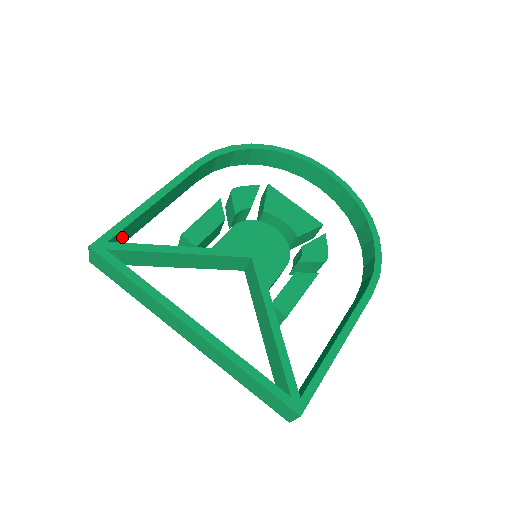
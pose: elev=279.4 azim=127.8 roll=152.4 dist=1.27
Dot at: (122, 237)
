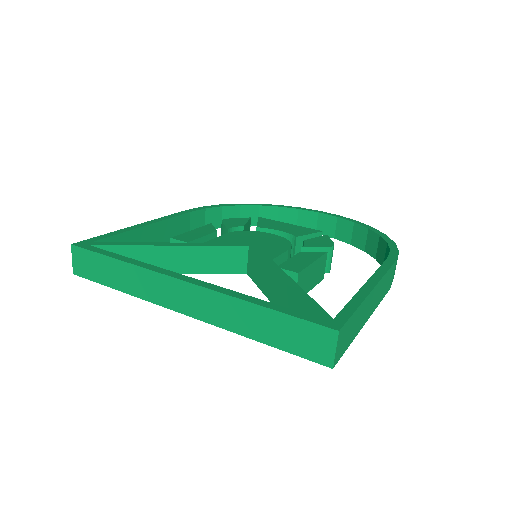
Dot at: occluded
